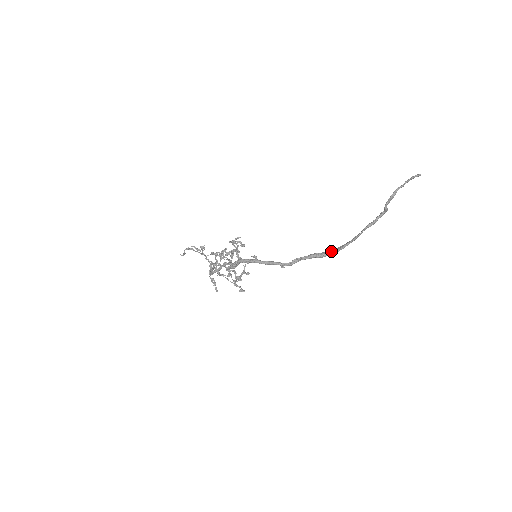
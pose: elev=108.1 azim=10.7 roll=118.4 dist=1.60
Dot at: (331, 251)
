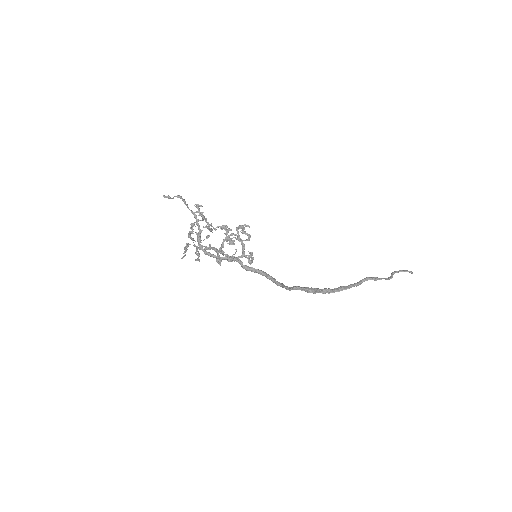
Dot at: (321, 291)
